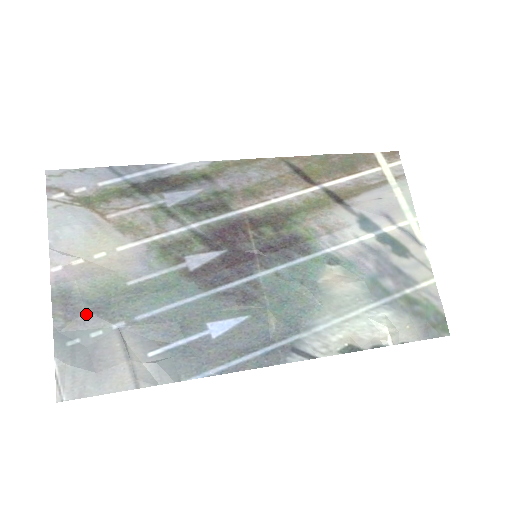
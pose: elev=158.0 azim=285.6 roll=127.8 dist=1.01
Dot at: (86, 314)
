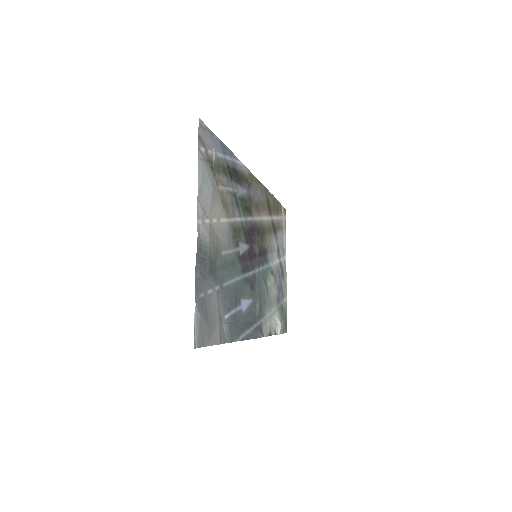
Dot at: (209, 272)
